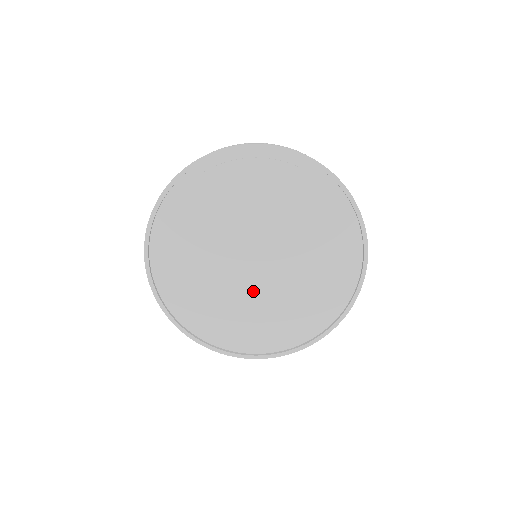
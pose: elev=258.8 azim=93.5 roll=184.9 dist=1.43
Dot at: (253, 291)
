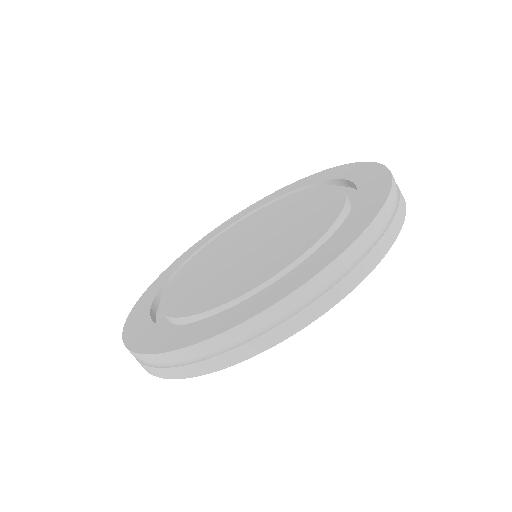
Dot at: occluded
